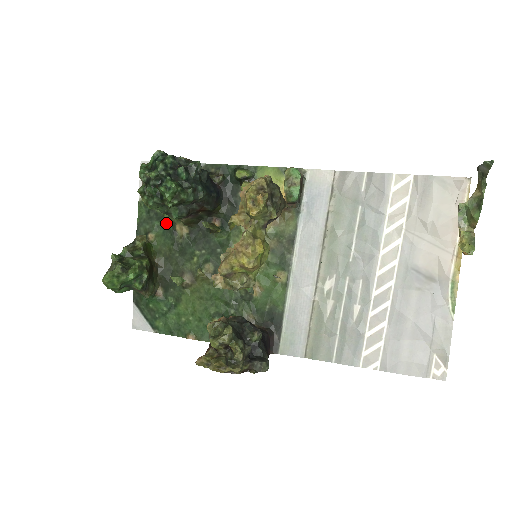
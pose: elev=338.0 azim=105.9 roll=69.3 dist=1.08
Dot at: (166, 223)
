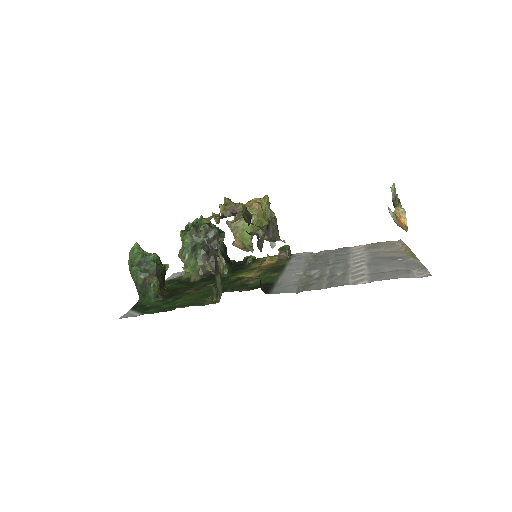
Dot at: (183, 281)
